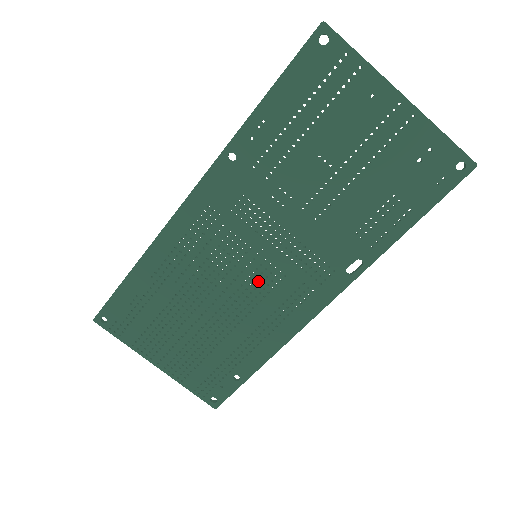
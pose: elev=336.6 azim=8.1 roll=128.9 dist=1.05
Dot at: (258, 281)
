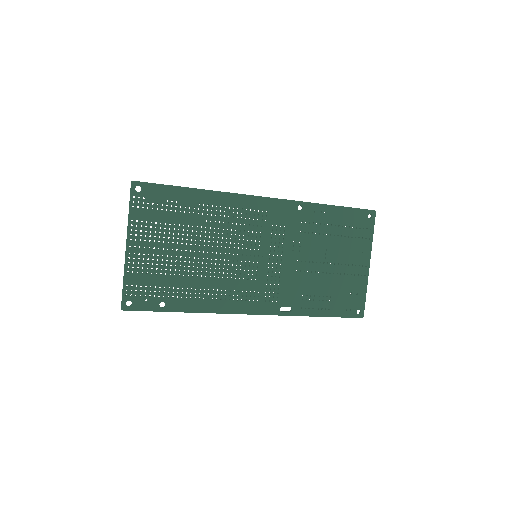
Dot at: (243, 268)
